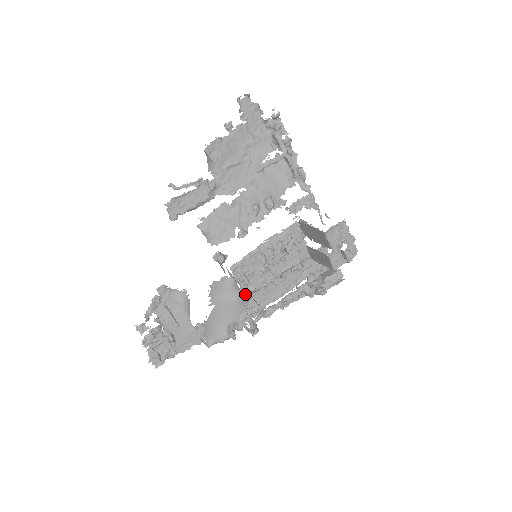
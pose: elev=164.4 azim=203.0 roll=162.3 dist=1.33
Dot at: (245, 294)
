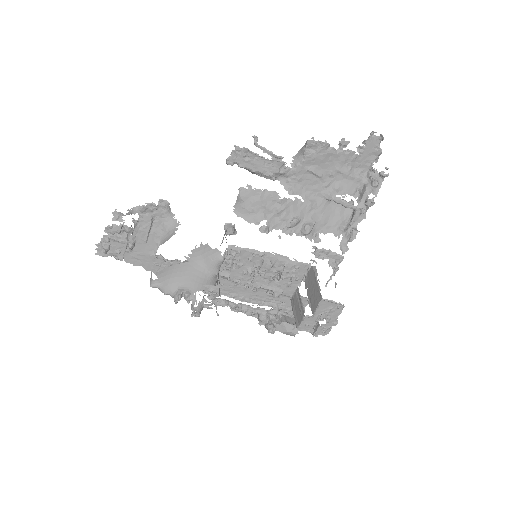
Dot at: (218, 275)
